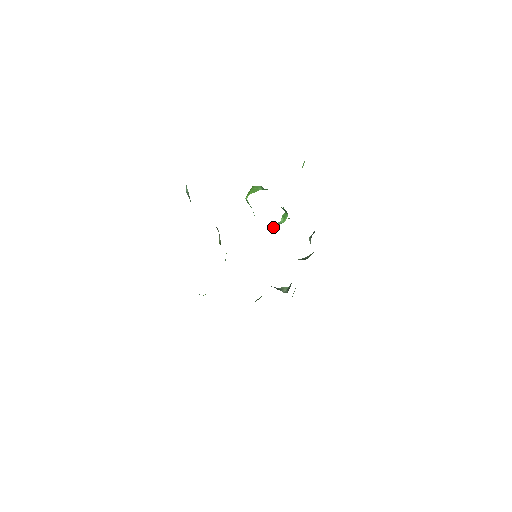
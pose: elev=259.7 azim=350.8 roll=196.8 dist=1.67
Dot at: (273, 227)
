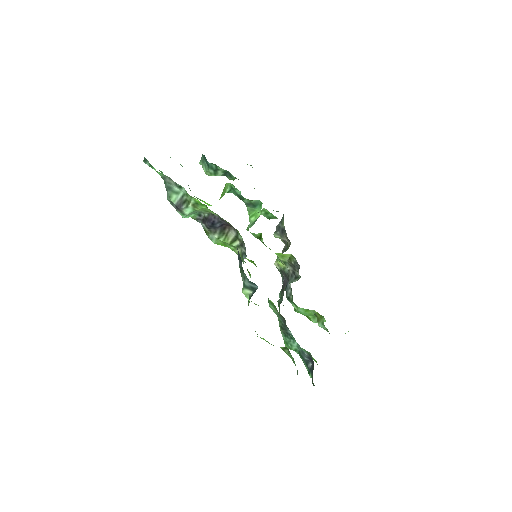
Dot at: (253, 224)
